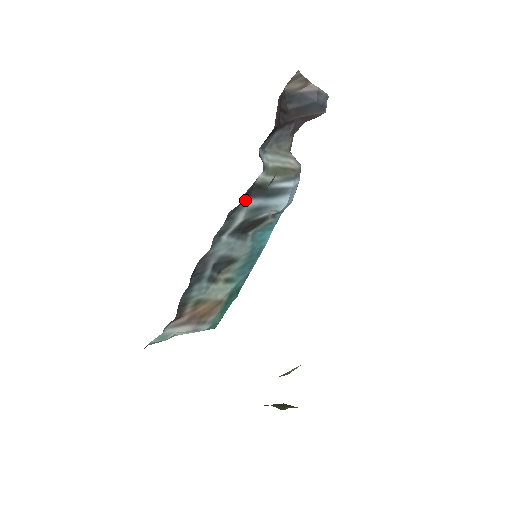
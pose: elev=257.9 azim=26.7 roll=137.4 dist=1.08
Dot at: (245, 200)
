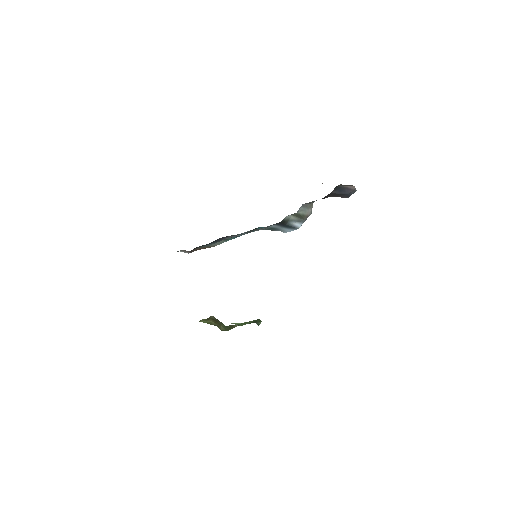
Dot at: (271, 225)
